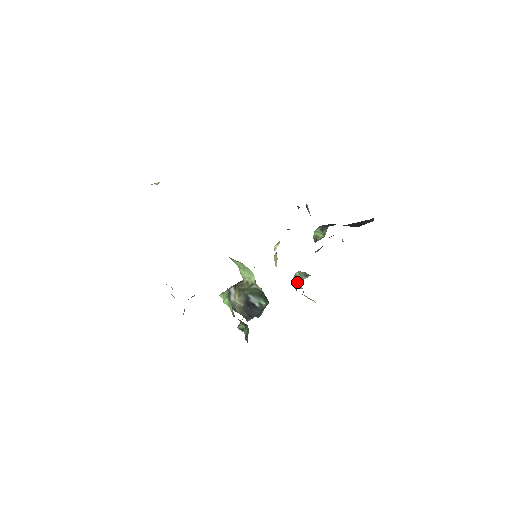
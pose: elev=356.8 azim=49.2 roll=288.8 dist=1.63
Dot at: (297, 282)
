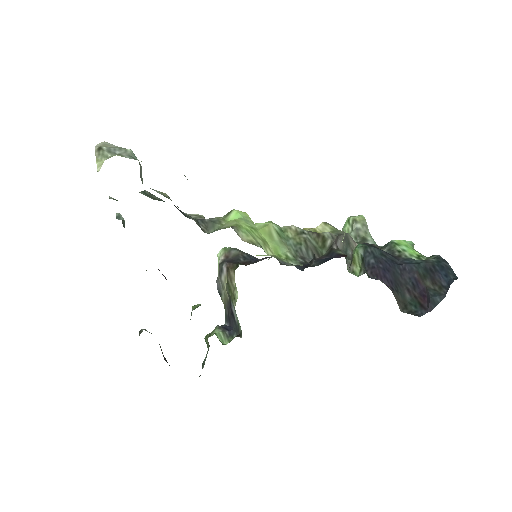
Dot at: occluded
